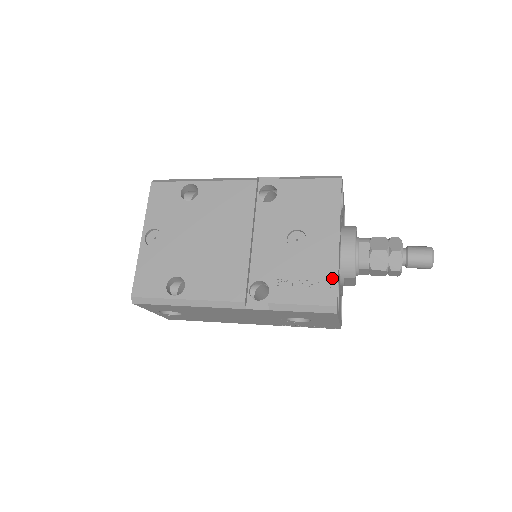
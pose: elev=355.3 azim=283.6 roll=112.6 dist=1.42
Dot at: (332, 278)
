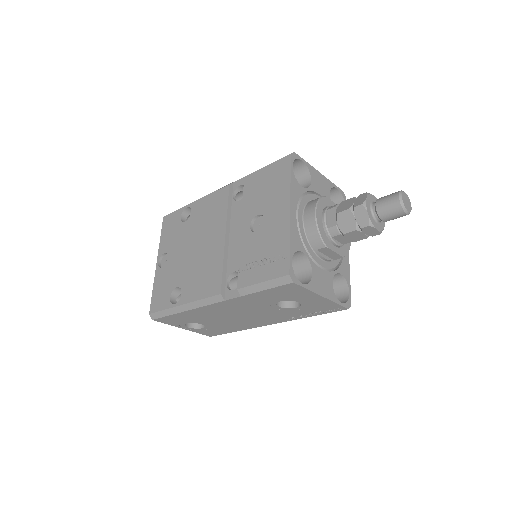
Dot at: (285, 249)
